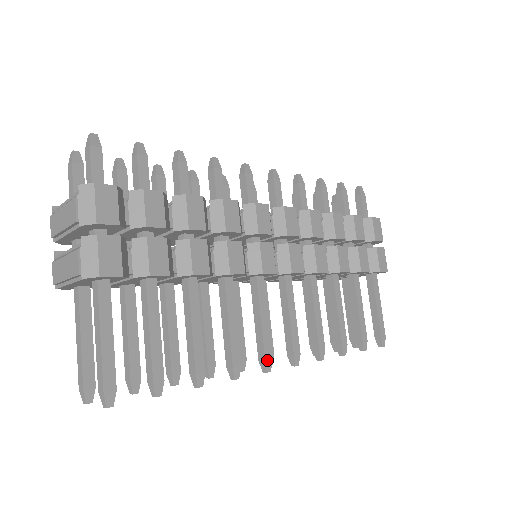
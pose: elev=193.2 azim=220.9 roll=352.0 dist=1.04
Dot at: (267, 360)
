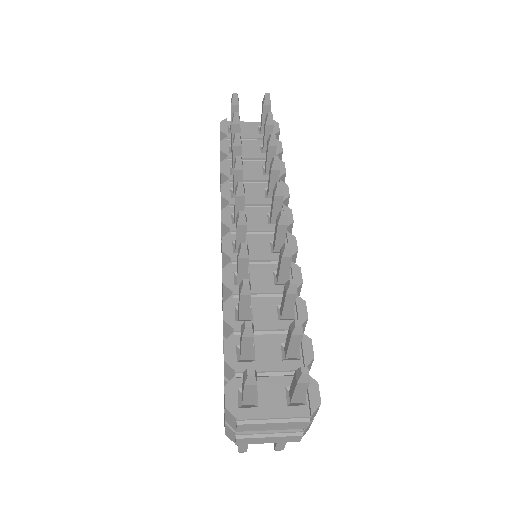
Dot at: occluded
